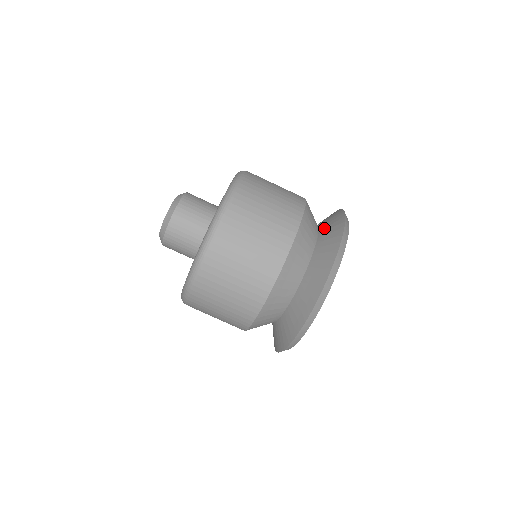
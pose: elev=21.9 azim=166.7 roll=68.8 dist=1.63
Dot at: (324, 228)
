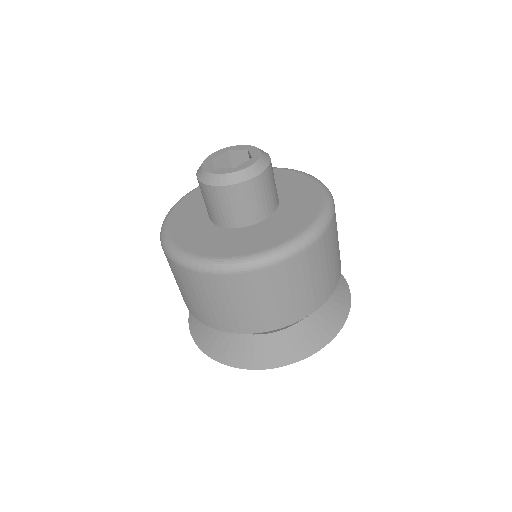
Dot at: occluded
